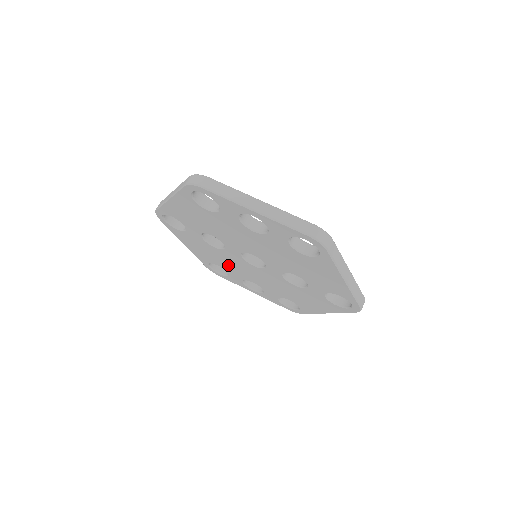
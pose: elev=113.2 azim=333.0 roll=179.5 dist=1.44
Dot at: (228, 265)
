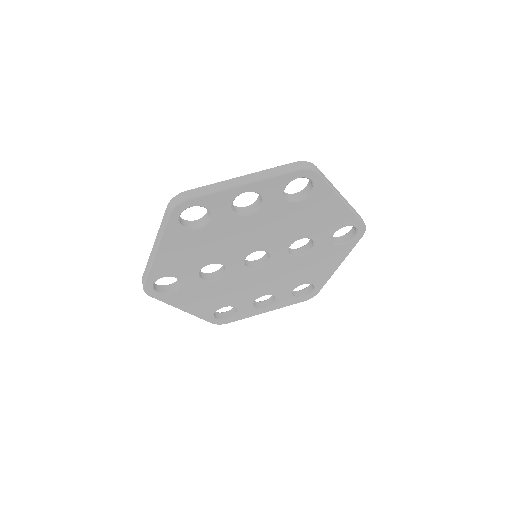
Dot at: (234, 295)
